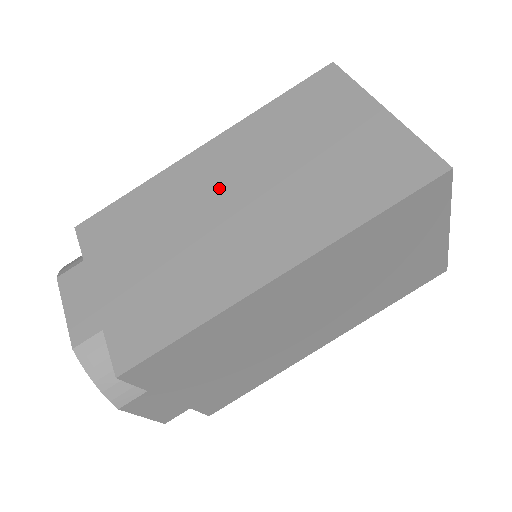
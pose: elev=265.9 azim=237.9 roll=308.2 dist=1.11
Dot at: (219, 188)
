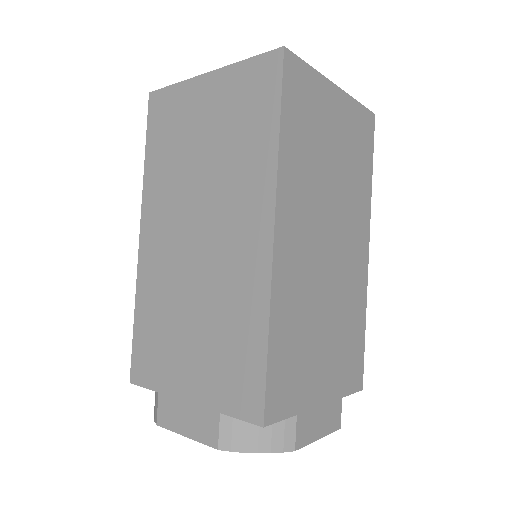
Dot at: (178, 243)
